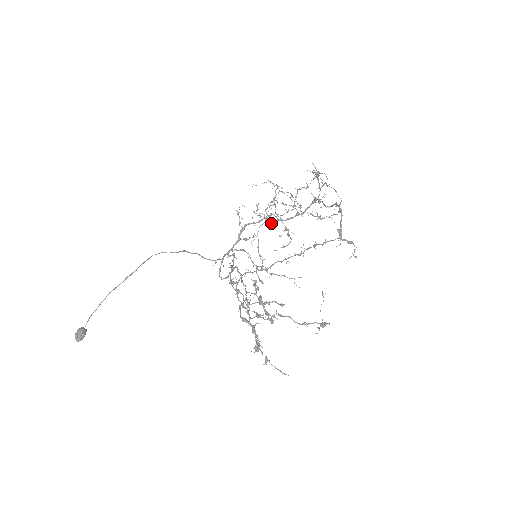
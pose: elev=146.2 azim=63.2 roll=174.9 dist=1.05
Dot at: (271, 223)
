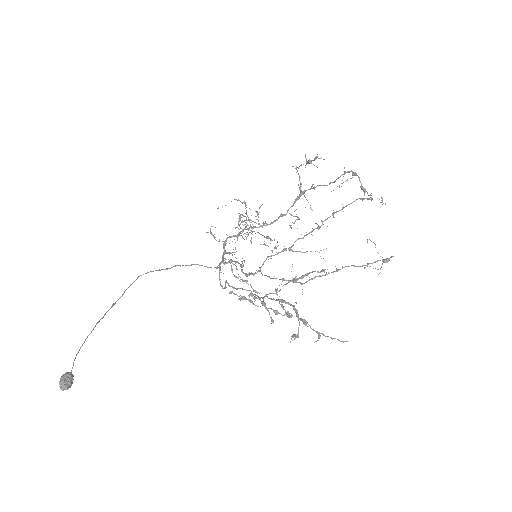
Dot at: (252, 232)
